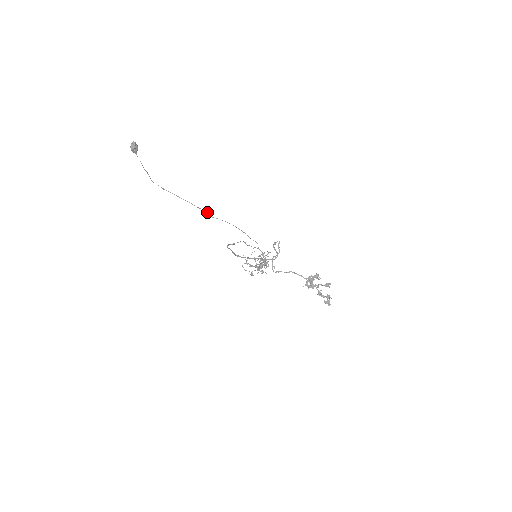
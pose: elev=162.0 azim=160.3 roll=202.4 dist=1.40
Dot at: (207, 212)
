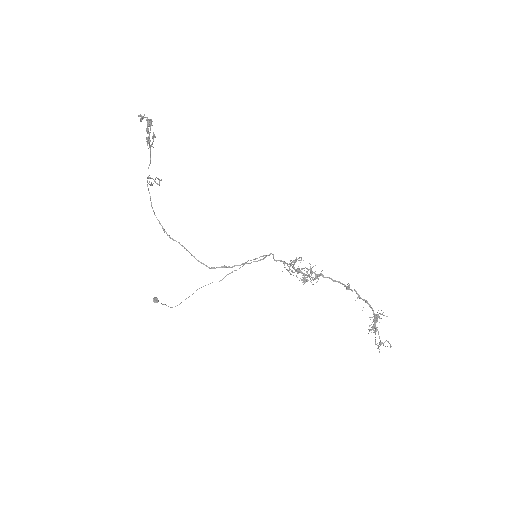
Dot at: occluded
